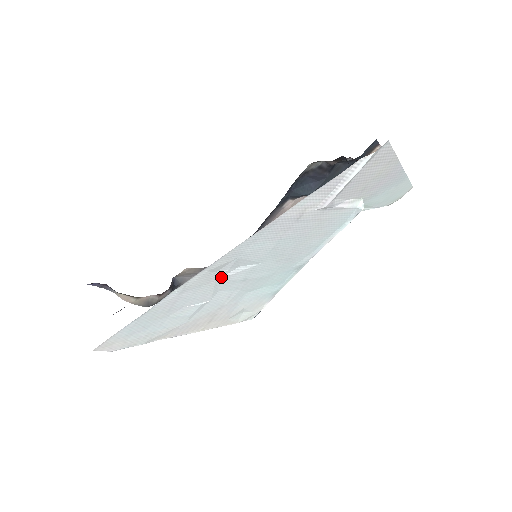
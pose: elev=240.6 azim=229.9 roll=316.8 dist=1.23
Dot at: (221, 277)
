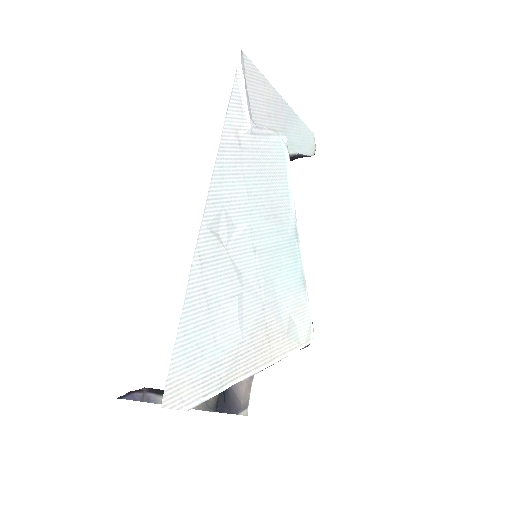
Dot at: (228, 244)
